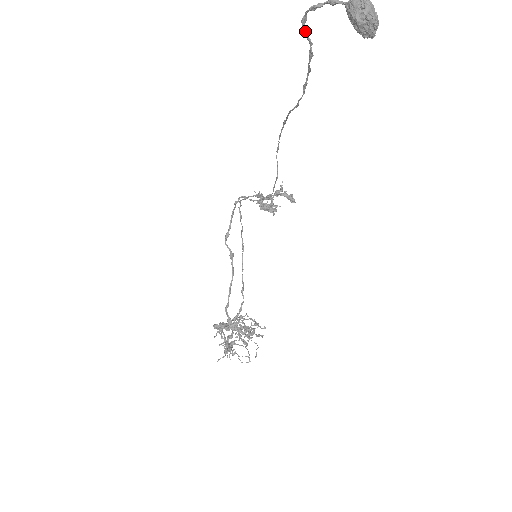
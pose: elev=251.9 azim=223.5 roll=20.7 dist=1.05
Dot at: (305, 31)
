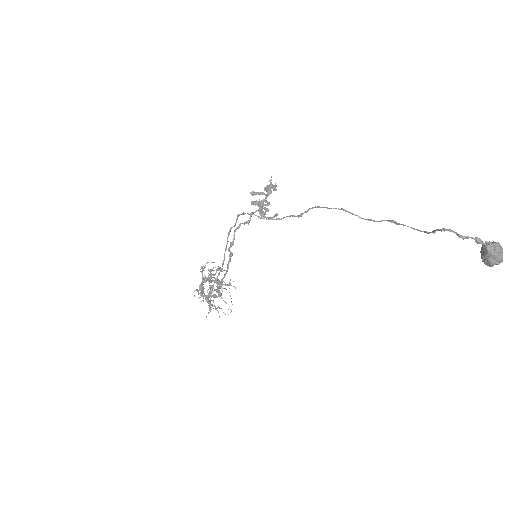
Dot at: occluded
